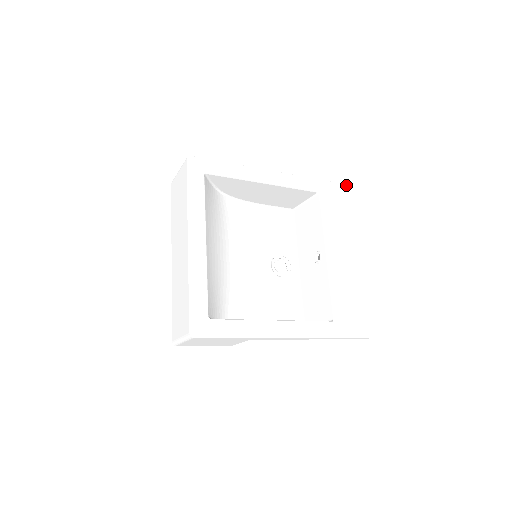
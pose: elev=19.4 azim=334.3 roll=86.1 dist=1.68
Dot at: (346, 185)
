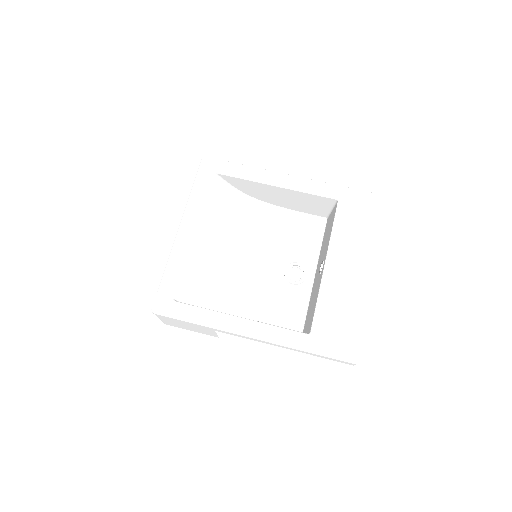
Dot at: (377, 195)
